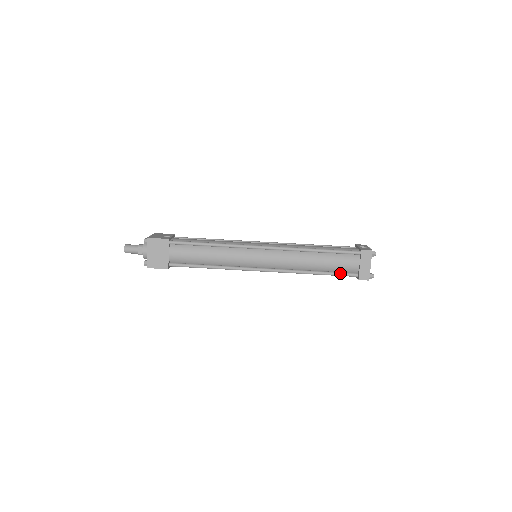
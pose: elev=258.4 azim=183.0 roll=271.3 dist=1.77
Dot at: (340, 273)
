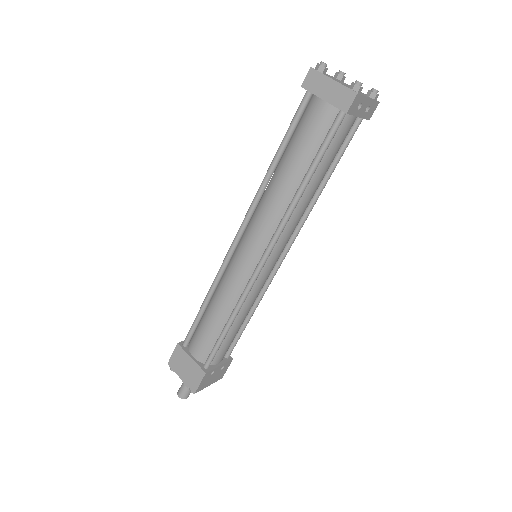
Dot at: (323, 142)
